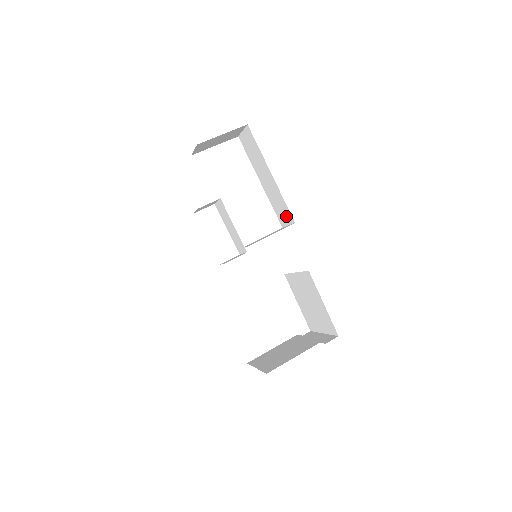
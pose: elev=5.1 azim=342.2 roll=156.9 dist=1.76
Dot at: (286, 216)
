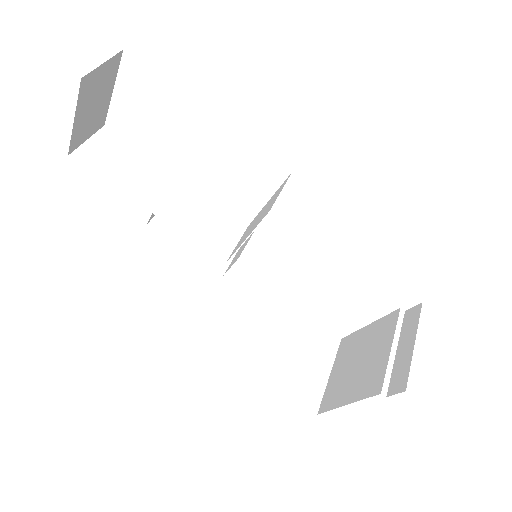
Dot at: occluded
